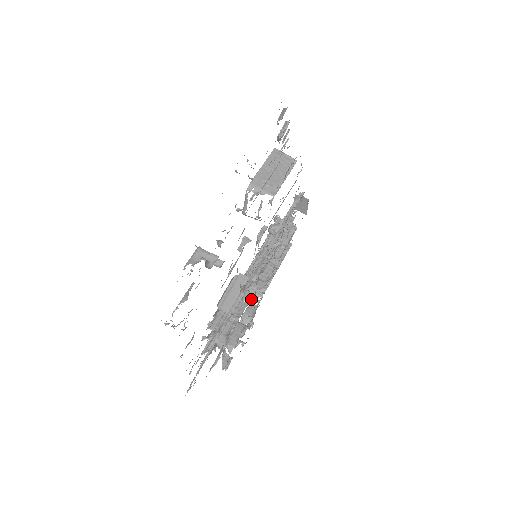
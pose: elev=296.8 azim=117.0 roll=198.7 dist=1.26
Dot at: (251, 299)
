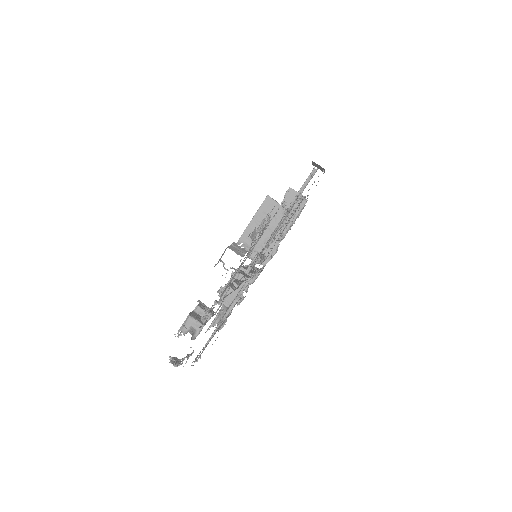
Dot at: occluded
